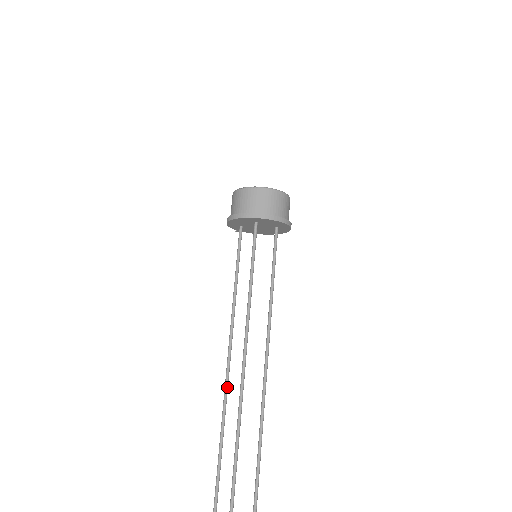
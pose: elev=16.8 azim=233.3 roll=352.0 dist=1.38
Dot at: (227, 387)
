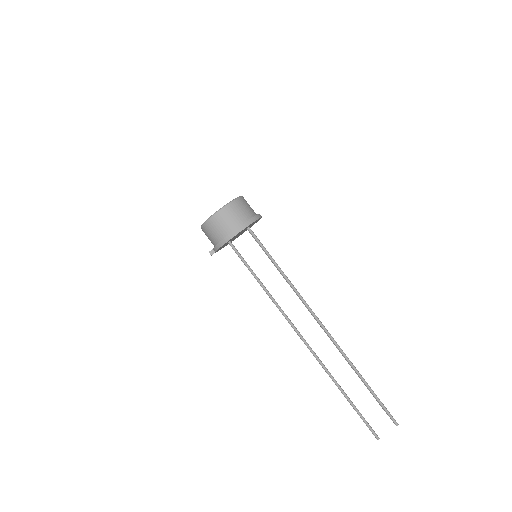
Dot at: (317, 356)
